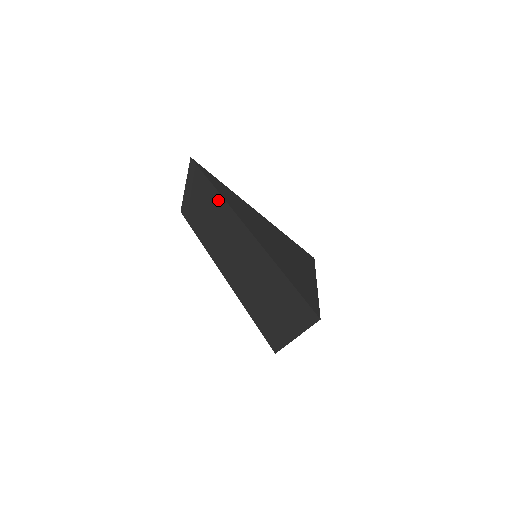
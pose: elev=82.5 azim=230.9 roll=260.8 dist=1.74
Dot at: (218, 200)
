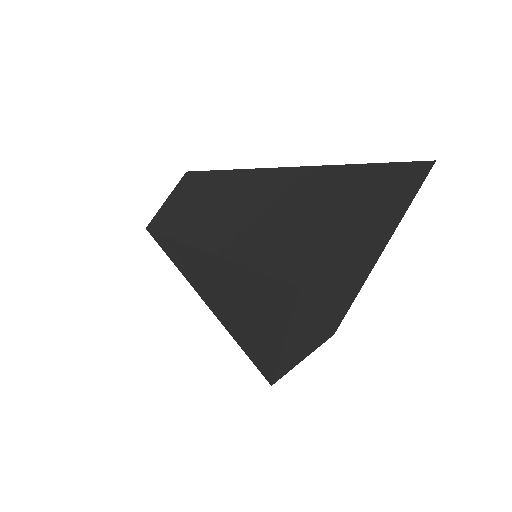
Dot at: (218, 176)
